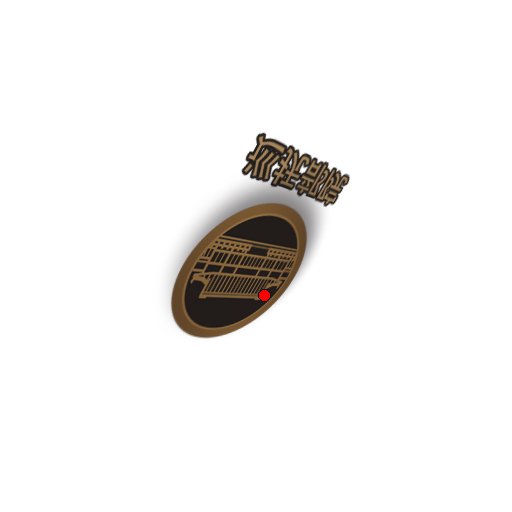
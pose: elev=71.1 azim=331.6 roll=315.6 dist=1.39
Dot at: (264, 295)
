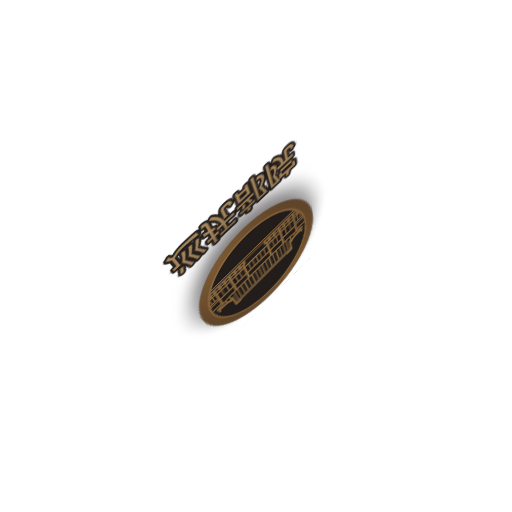
Dot at: (294, 244)
